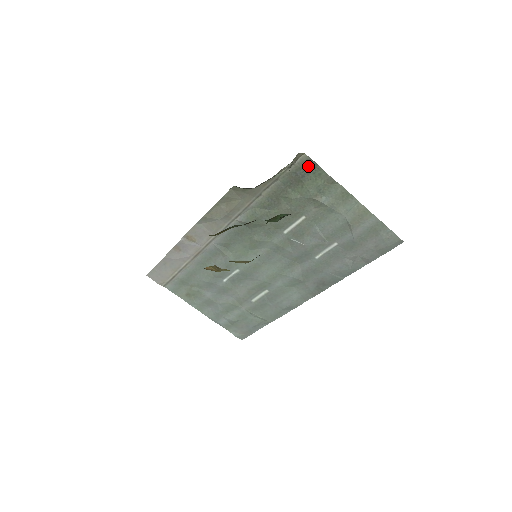
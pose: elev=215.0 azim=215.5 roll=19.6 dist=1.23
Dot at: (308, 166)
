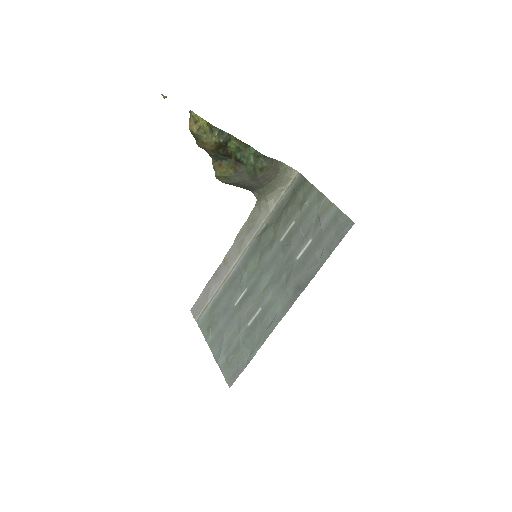
Dot at: (301, 182)
